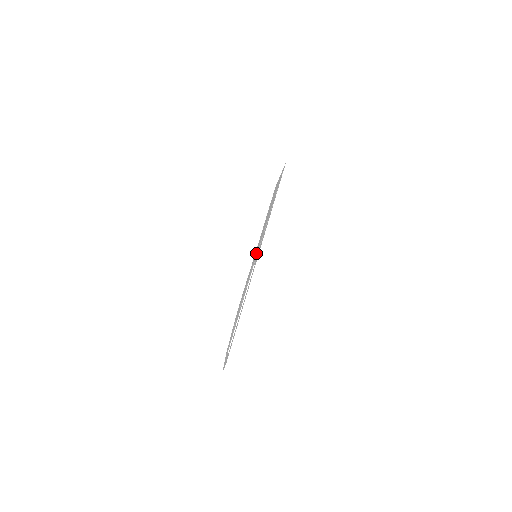
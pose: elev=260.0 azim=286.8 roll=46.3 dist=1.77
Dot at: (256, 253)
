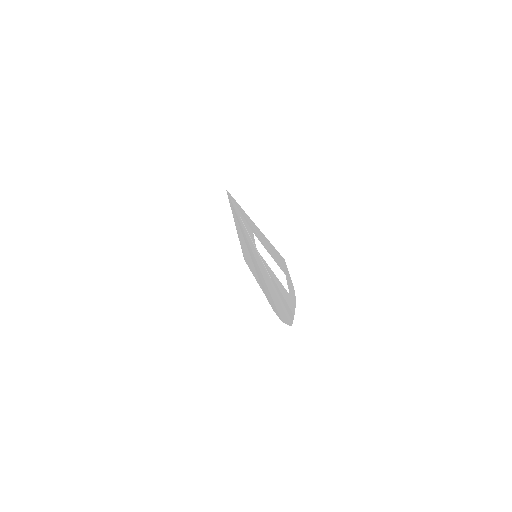
Dot at: (254, 255)
